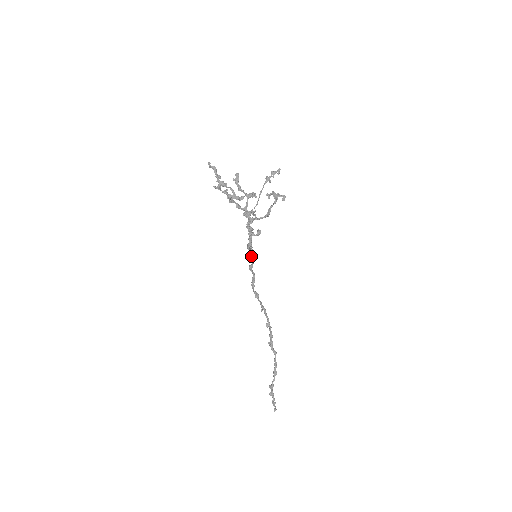
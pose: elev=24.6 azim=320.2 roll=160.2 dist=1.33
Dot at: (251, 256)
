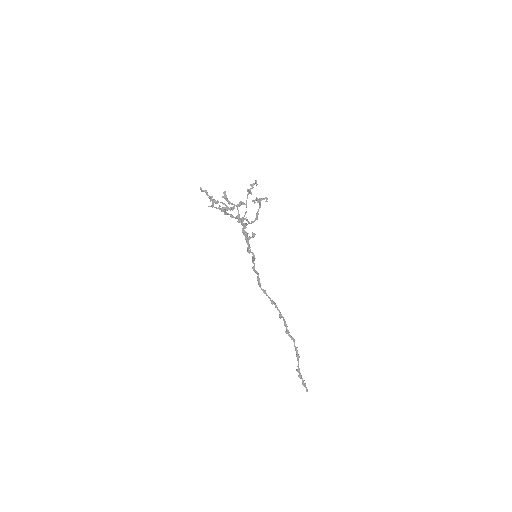
Dot at: (252, 258)
